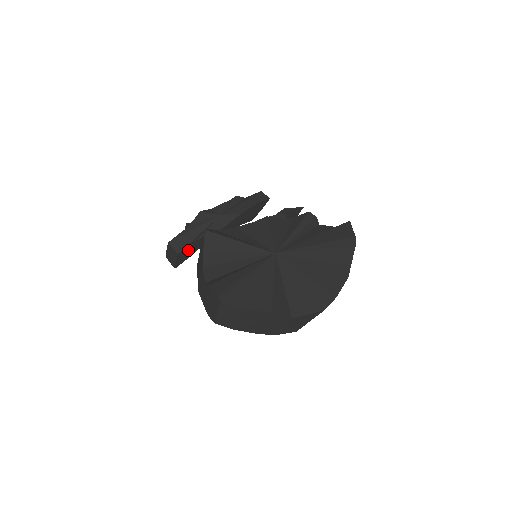
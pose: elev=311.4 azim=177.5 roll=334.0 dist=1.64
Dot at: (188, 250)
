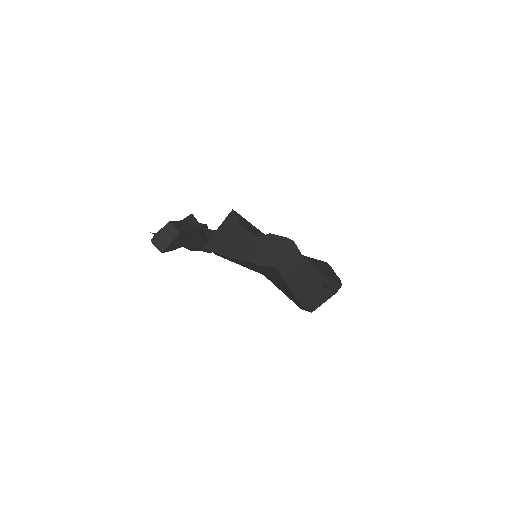
Dot at: (183, 238)
